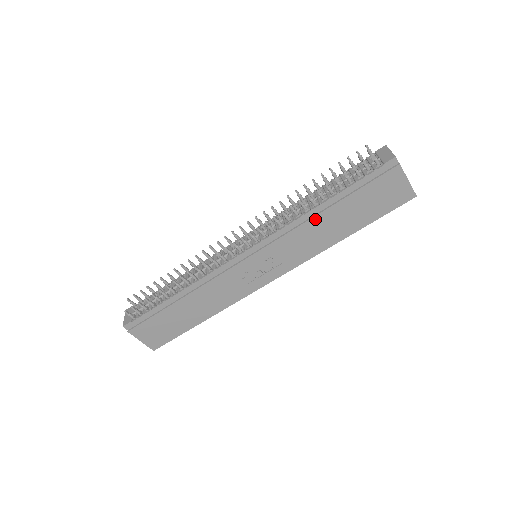
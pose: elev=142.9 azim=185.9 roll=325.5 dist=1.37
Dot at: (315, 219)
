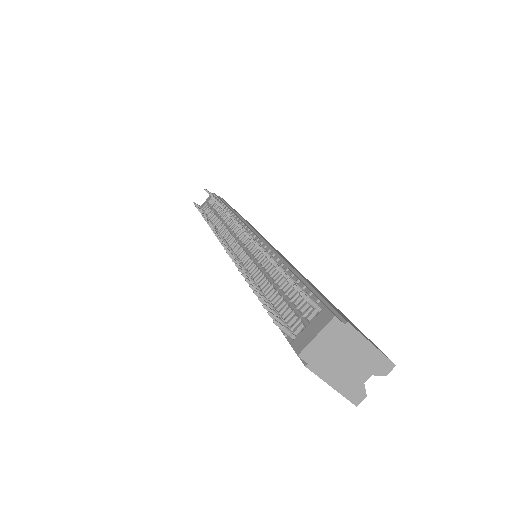
Dot at: occluded
